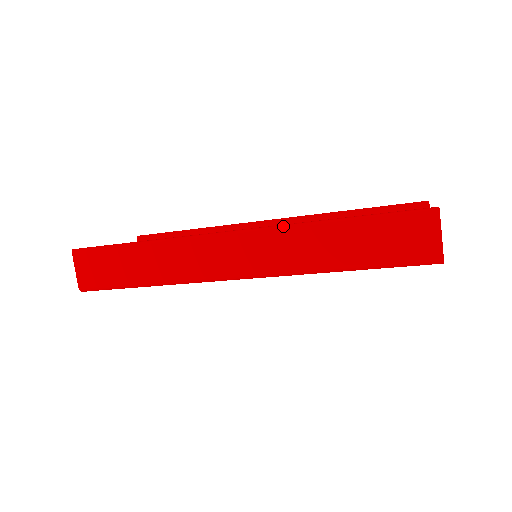
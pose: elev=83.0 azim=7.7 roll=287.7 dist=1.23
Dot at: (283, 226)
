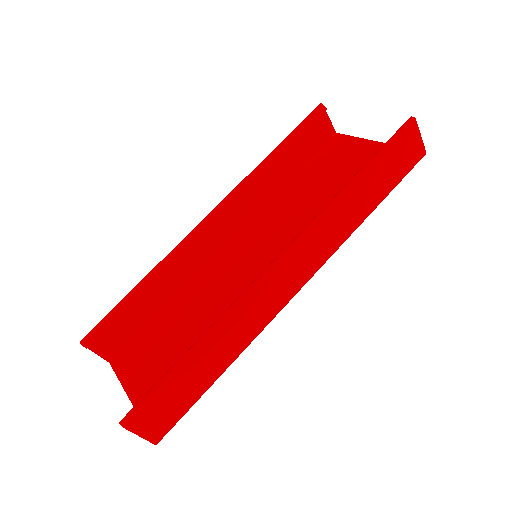
Dot at: (320, 218)
